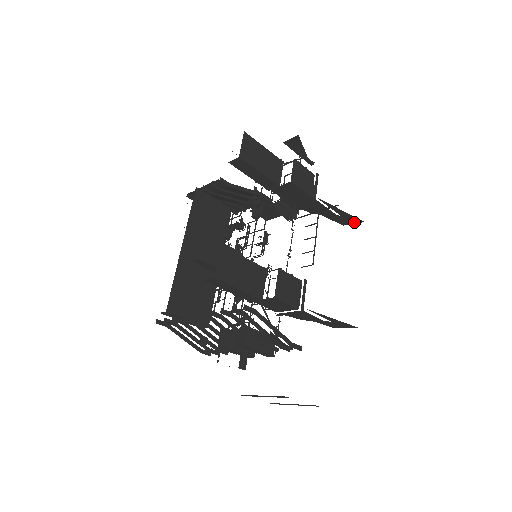
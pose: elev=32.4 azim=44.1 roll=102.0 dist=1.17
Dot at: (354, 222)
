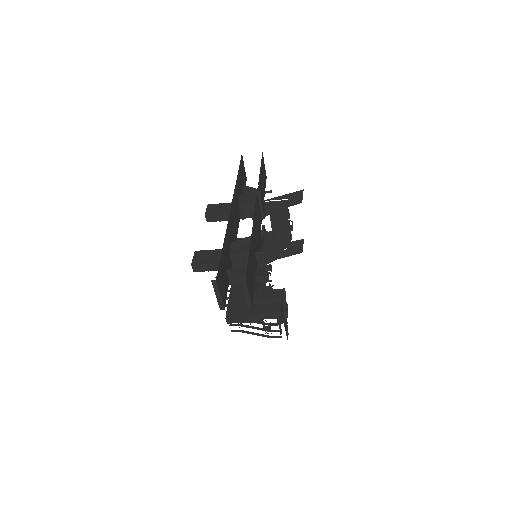
Dot at: (301, 195)
